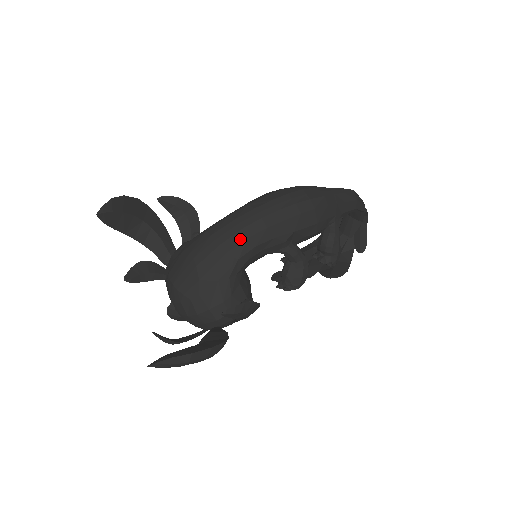
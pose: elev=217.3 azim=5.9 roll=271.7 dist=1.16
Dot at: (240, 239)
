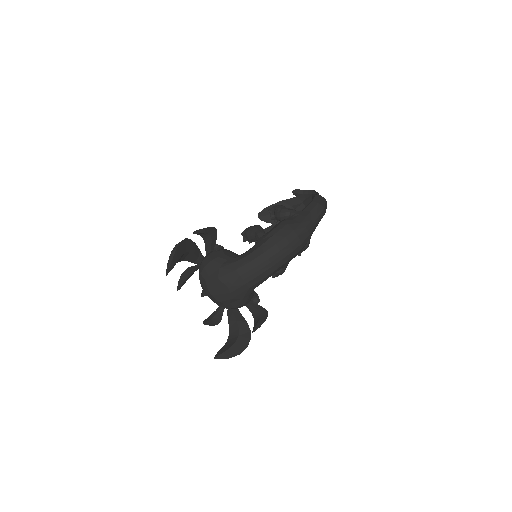
Dot at: (259, 280)
